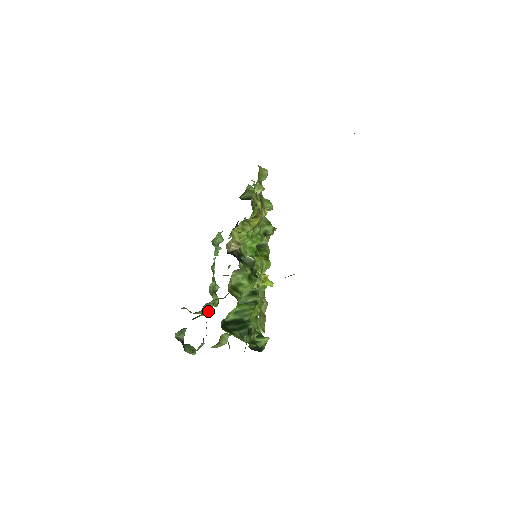
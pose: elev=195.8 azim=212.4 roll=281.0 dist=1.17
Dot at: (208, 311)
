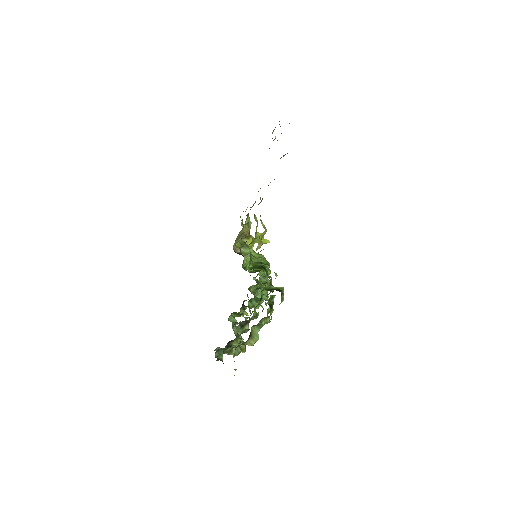
Dot at: occluded
